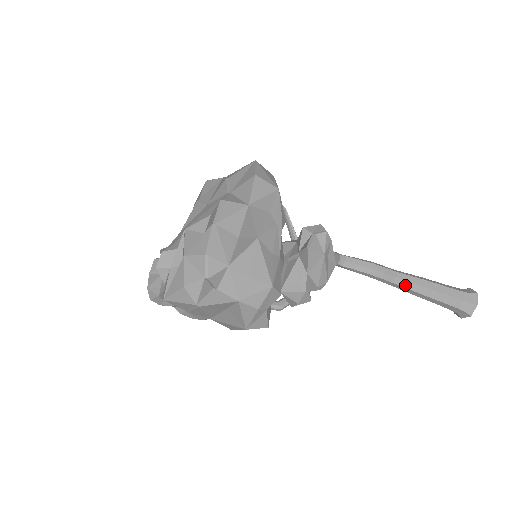
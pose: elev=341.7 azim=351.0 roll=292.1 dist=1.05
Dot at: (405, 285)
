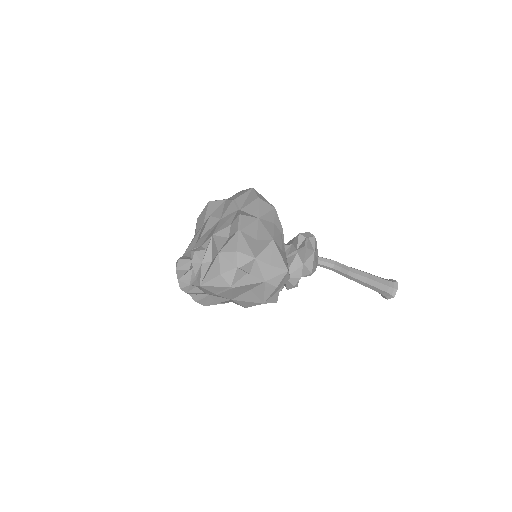
Dot at: (354, 276)
